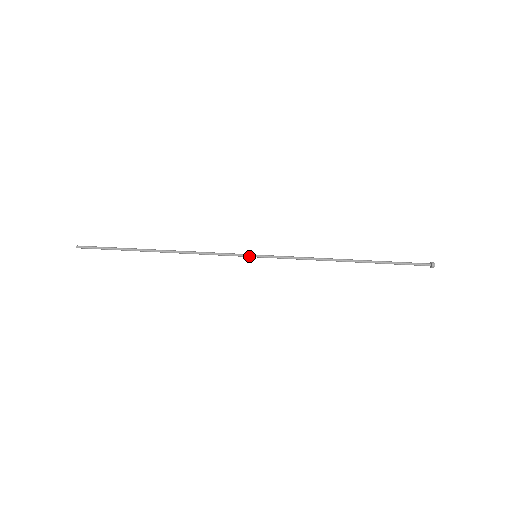
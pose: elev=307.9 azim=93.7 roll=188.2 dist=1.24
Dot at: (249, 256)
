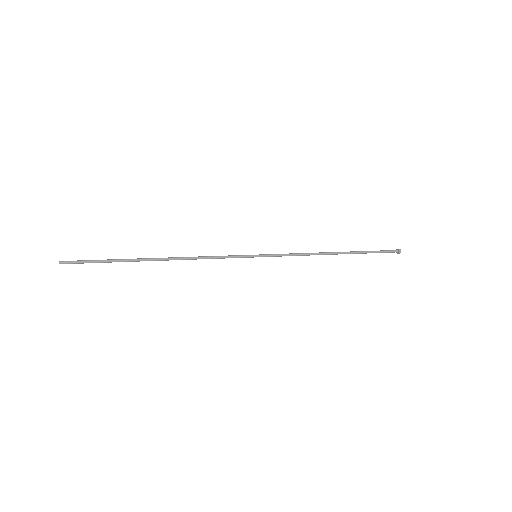
Dot at: (250, 256)
